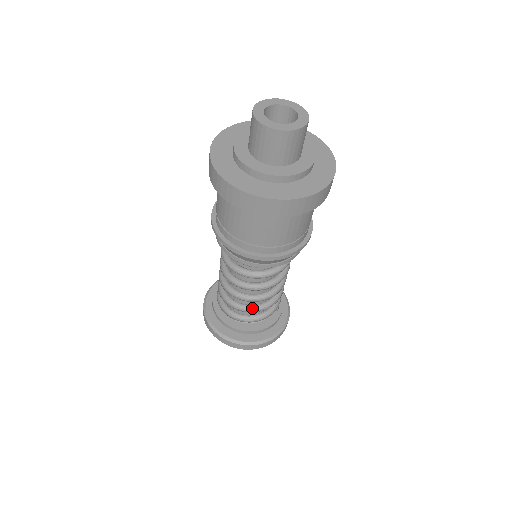
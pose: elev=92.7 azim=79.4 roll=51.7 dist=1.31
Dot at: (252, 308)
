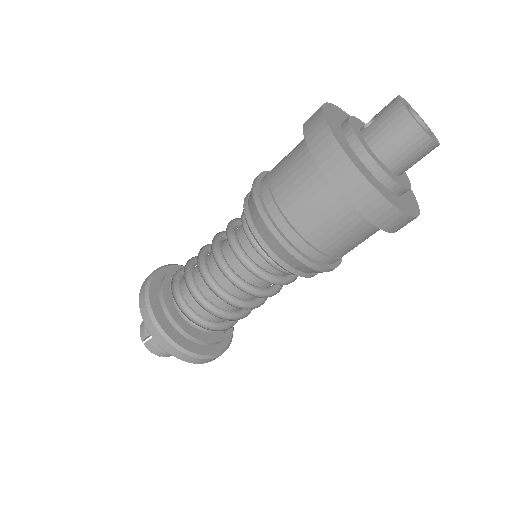
Dot at: (215, 311)
